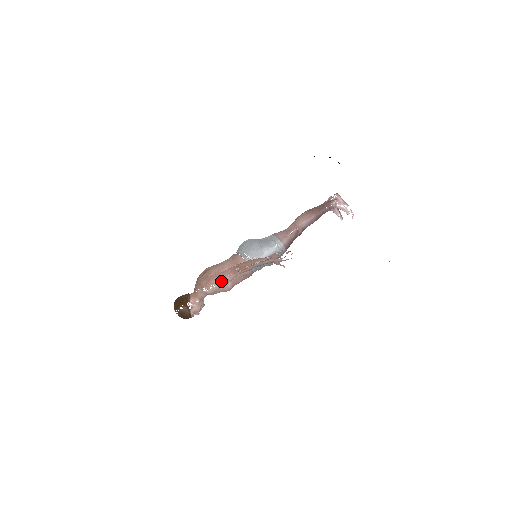
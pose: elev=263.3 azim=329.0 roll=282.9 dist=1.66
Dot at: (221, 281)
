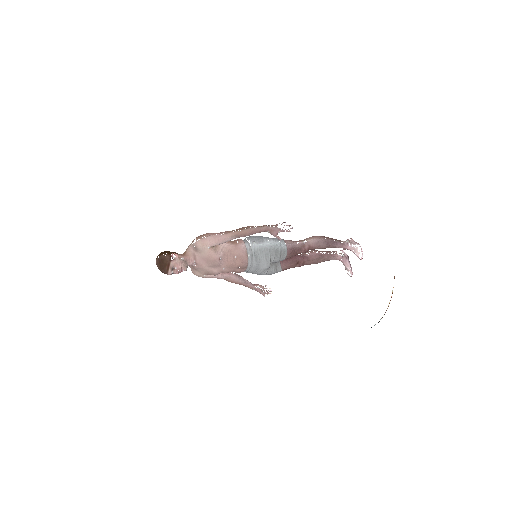
Dot at: (214, 236)
